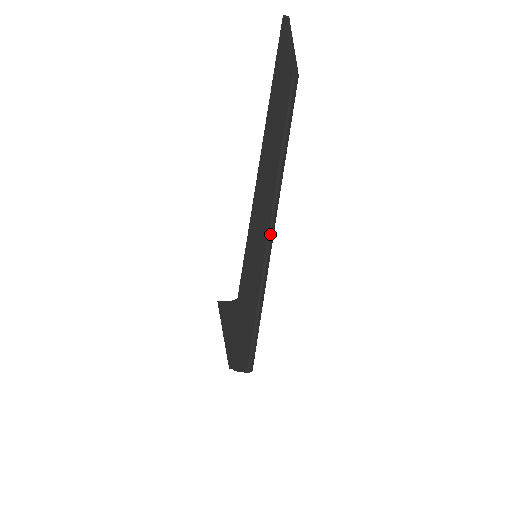
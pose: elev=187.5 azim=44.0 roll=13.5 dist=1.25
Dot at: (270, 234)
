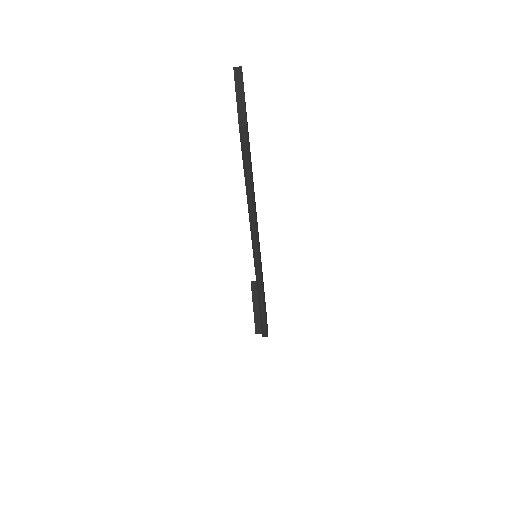
Dot at: (253, 245)
